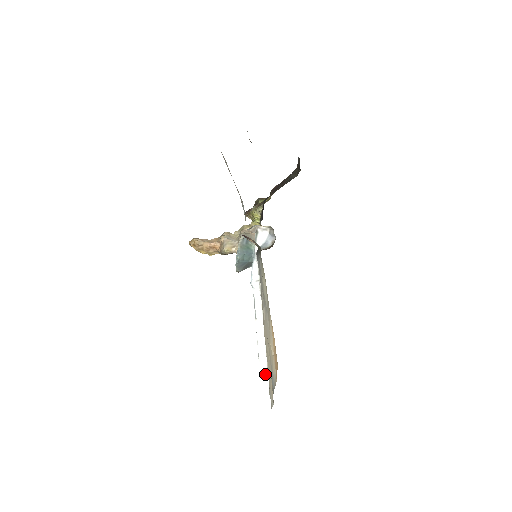
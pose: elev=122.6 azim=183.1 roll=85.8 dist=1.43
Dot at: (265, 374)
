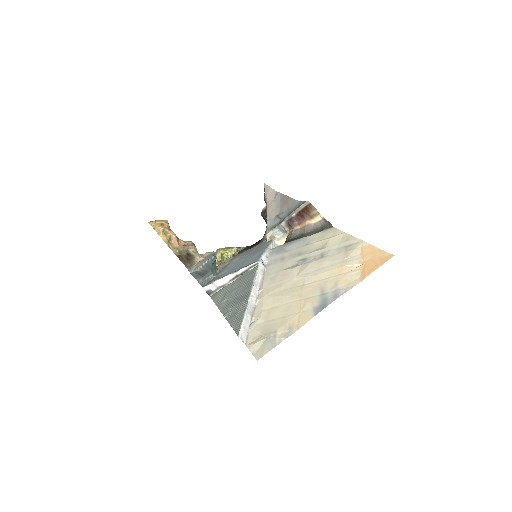
Dot at: (245, 332)
